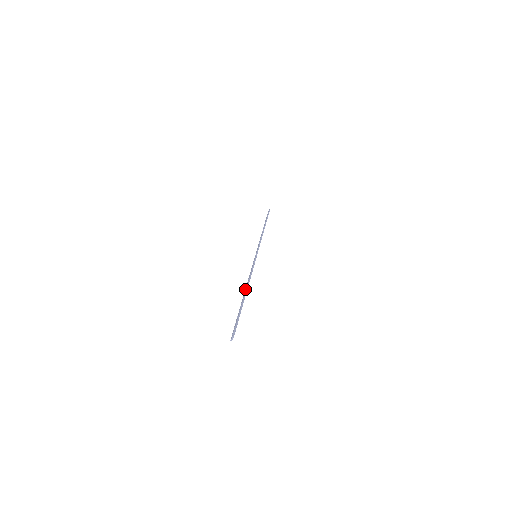
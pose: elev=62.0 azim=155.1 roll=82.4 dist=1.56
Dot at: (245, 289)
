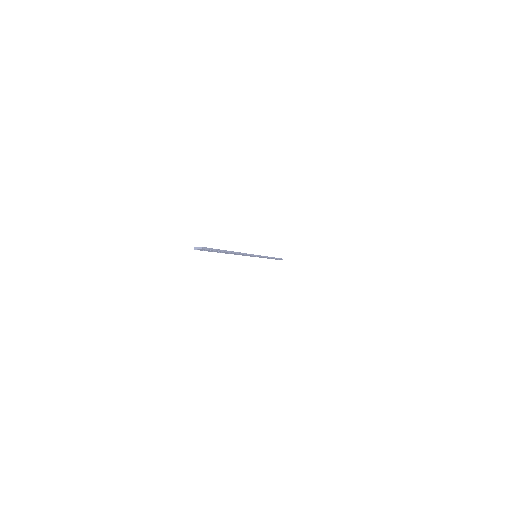
Dot at: occluded
